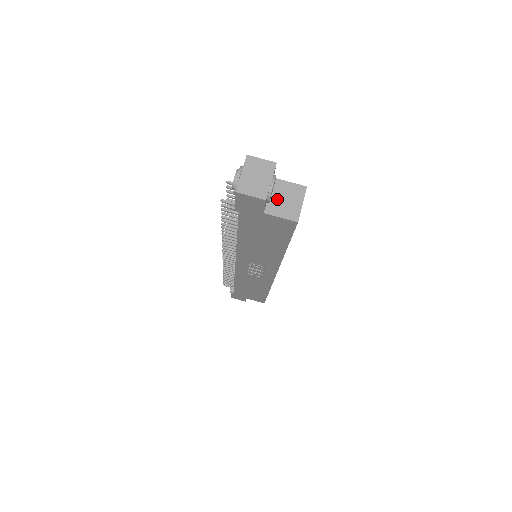
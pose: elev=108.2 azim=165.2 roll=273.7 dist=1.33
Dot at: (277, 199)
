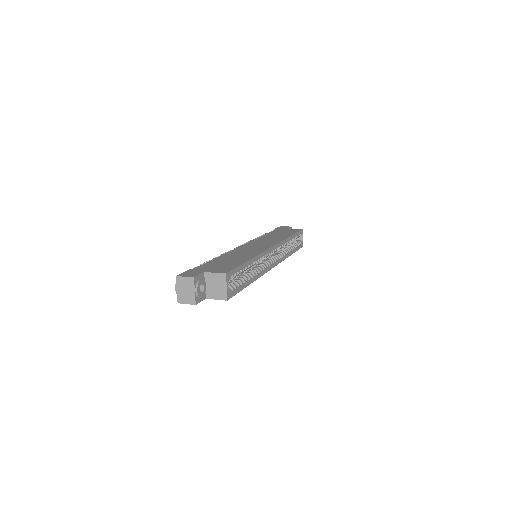
Dot at: (211, 287)
